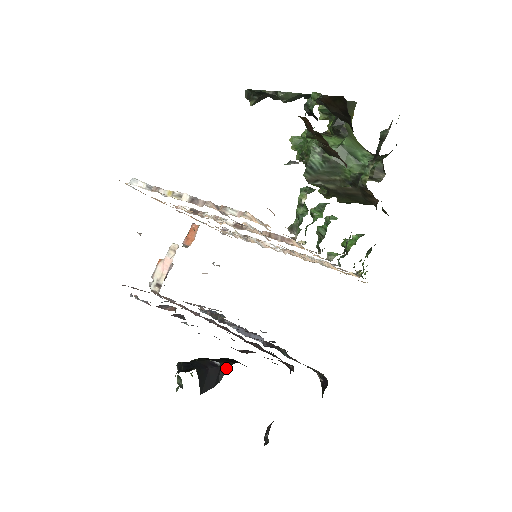
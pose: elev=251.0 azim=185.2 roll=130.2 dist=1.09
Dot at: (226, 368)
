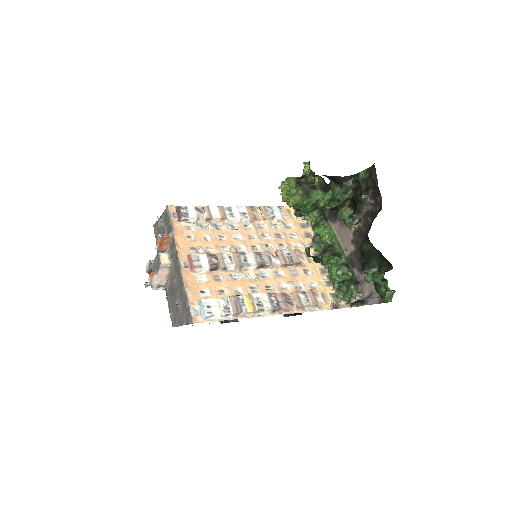
Dot at: occluded
